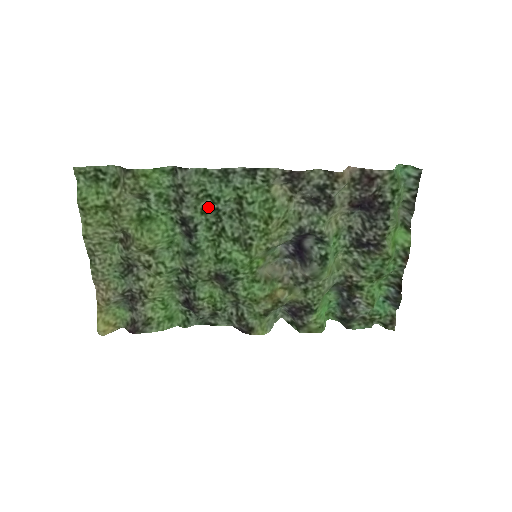
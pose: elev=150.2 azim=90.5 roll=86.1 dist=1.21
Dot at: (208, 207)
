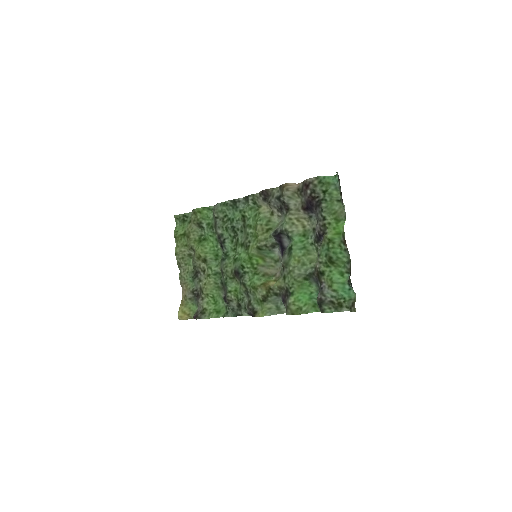
Dot at: (229, 226)
